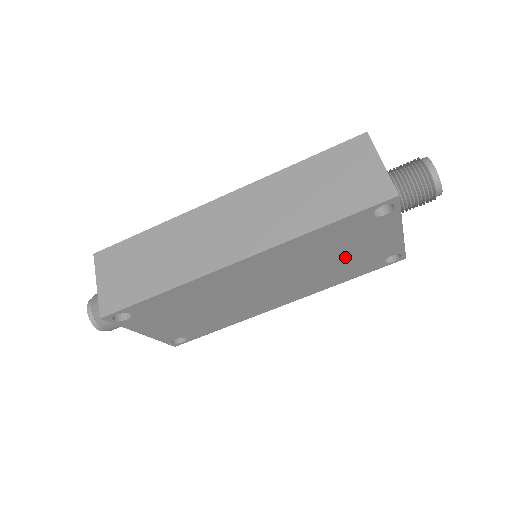
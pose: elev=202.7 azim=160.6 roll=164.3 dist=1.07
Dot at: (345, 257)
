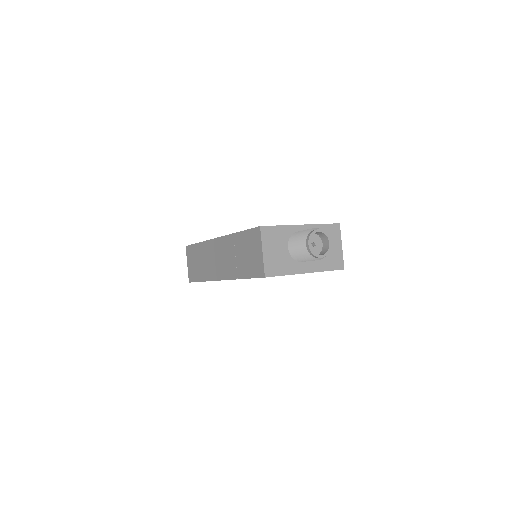
Dot at: occluded
